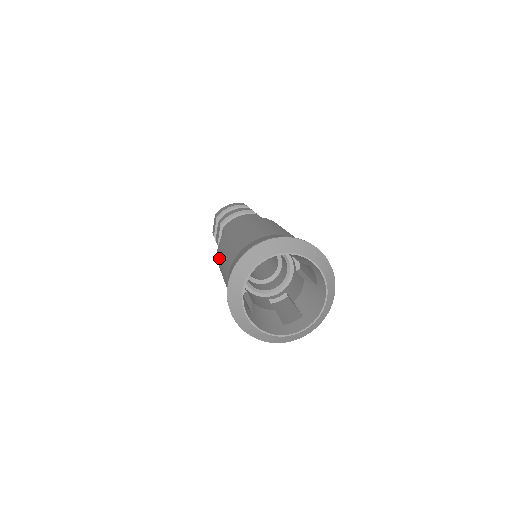
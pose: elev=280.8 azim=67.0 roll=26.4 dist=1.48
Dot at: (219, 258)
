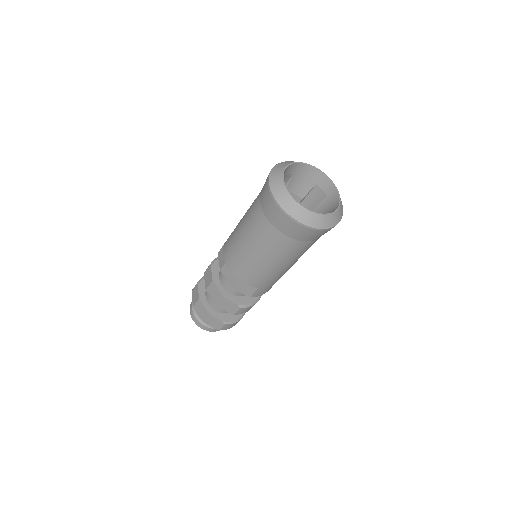
Dot at: (232, 246)
